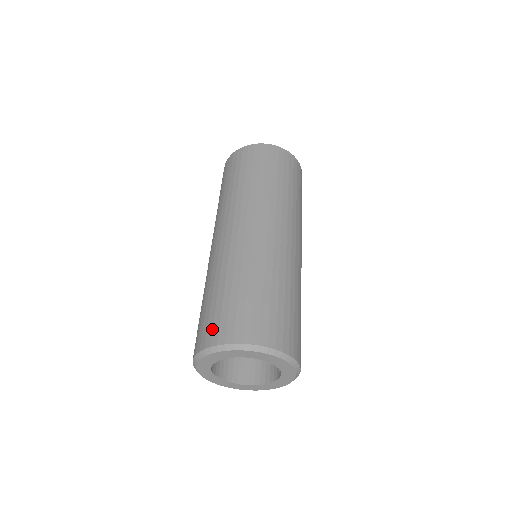
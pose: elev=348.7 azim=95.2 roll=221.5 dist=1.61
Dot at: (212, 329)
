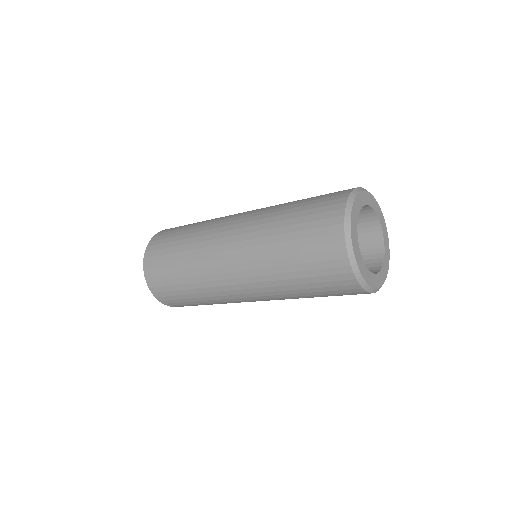
Dot at: (333, 196)
